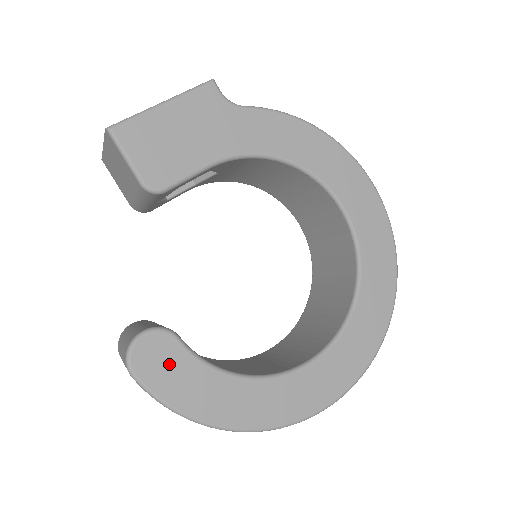
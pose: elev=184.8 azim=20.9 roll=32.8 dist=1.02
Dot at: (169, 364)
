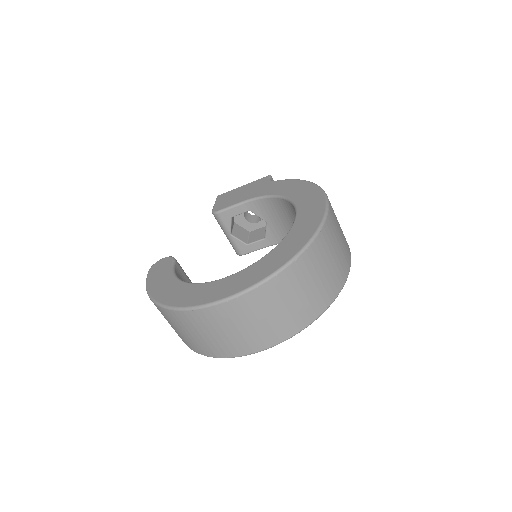
Dot at: (162, 269)
